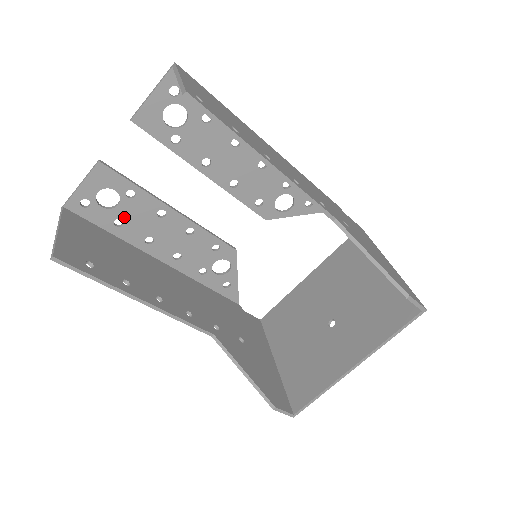
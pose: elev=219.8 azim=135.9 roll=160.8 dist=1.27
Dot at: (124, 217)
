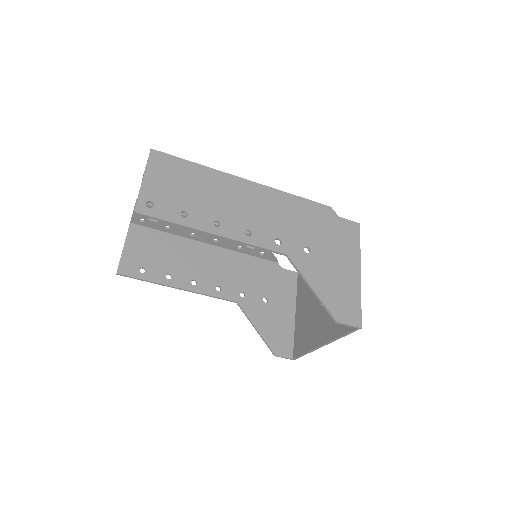
Dot at: (169, 224)
